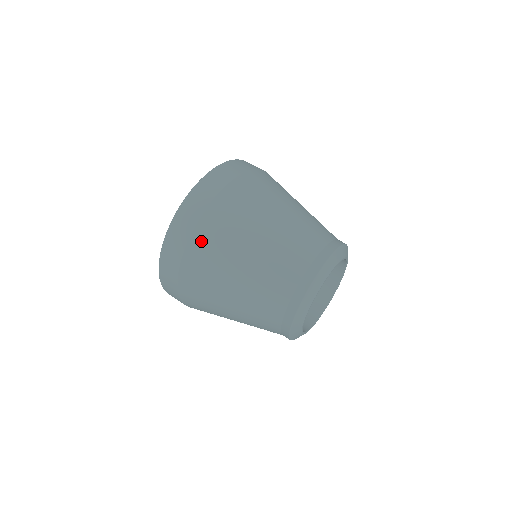
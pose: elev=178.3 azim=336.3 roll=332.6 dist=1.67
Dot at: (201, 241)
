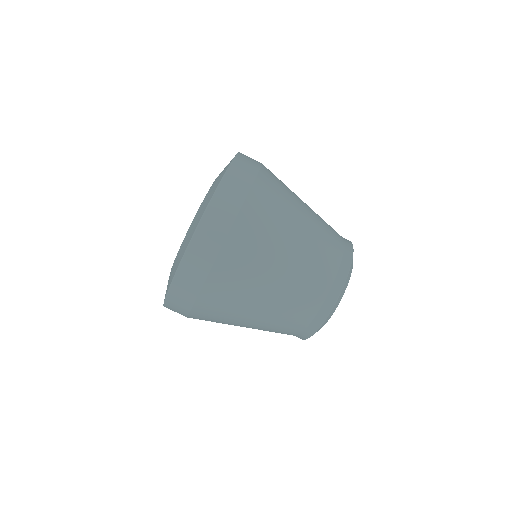
Dot at: (239, 241)
